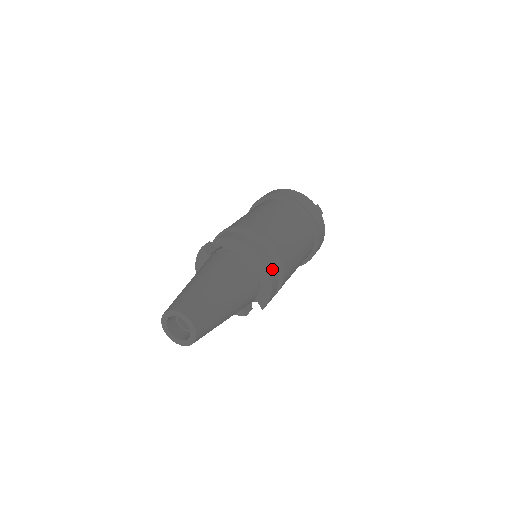
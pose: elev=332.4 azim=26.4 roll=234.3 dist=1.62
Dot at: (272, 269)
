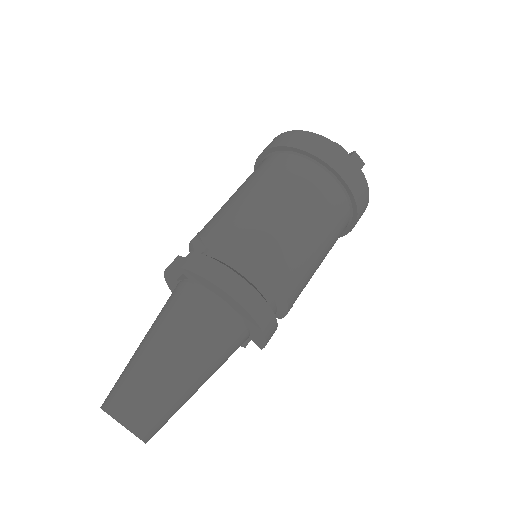
Dot at: (261, 310)
